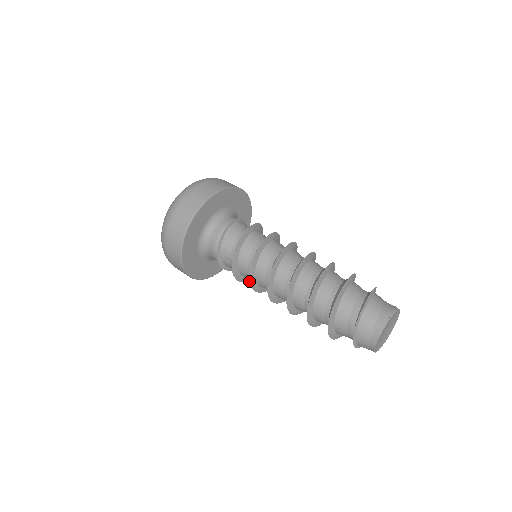
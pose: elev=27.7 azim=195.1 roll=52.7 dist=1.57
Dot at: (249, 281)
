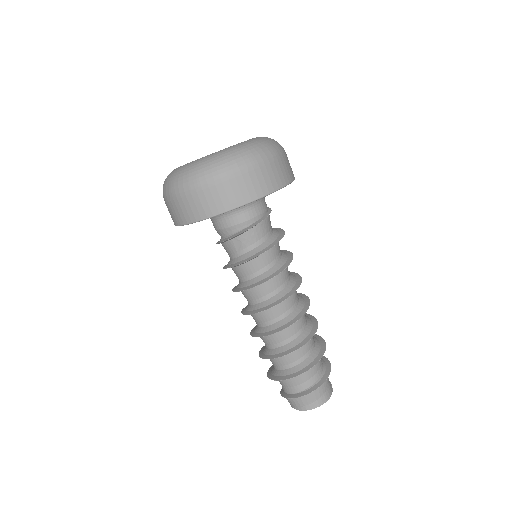
Dot at: occluded
